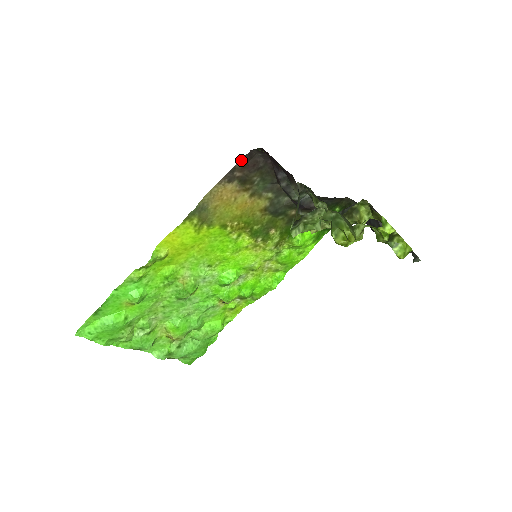
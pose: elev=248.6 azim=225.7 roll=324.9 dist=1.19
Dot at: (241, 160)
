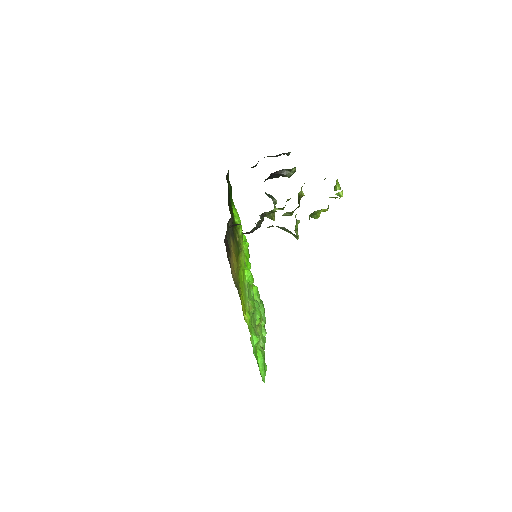
Dot at: occluded
